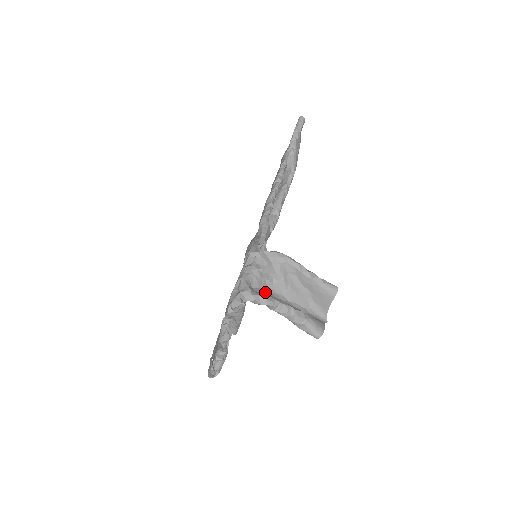
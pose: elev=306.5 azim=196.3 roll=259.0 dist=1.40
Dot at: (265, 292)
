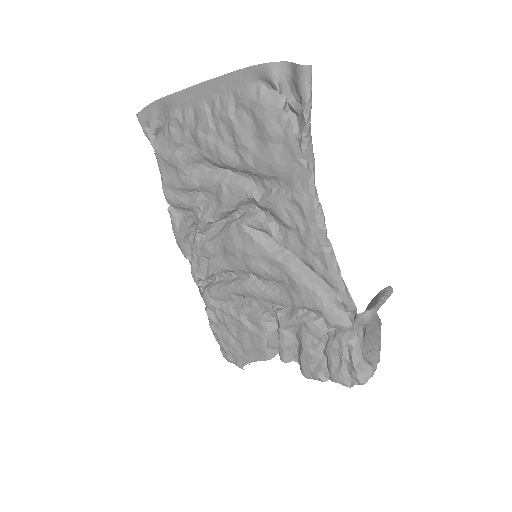
Dot at: (366, 347)
